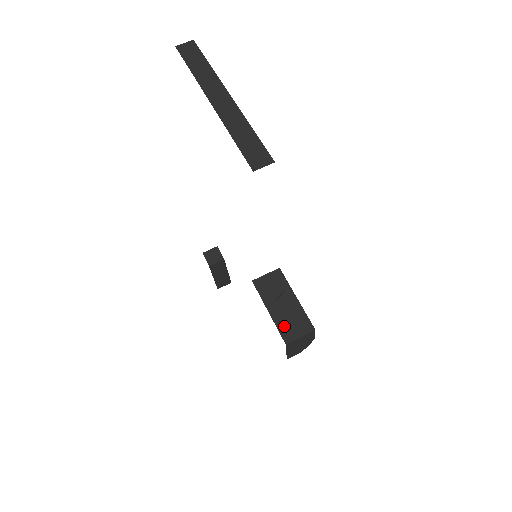
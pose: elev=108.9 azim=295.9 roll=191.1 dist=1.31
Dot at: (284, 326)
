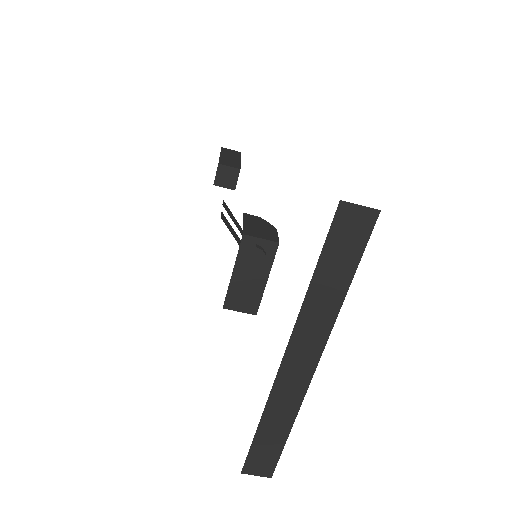
Dot at: (234, 295)
